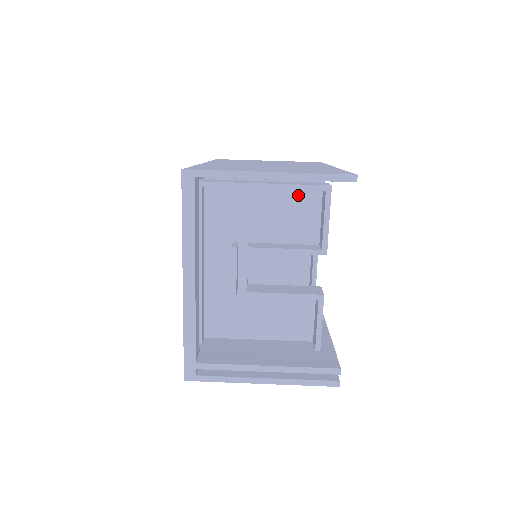
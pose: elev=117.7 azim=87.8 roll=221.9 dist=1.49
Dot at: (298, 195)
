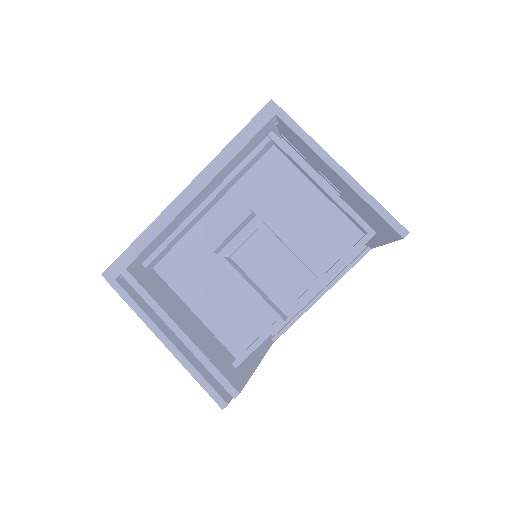
Dot at: (340, 221)
